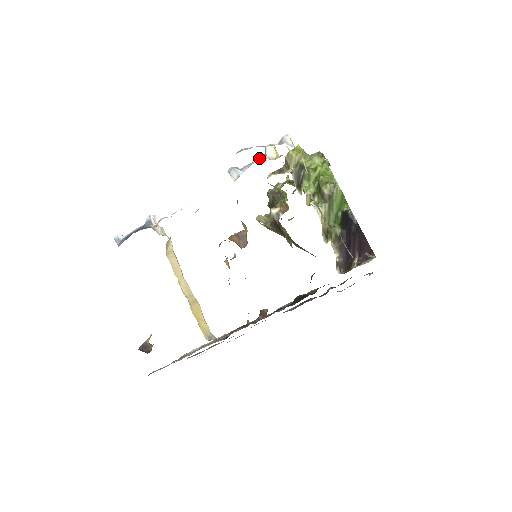
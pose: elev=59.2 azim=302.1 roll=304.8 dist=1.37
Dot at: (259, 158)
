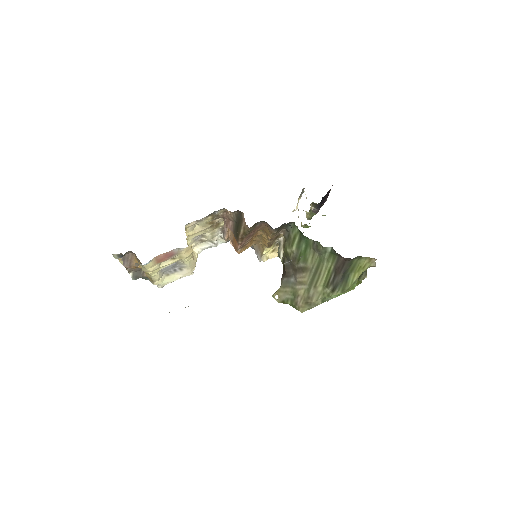
Dot at: occluded
